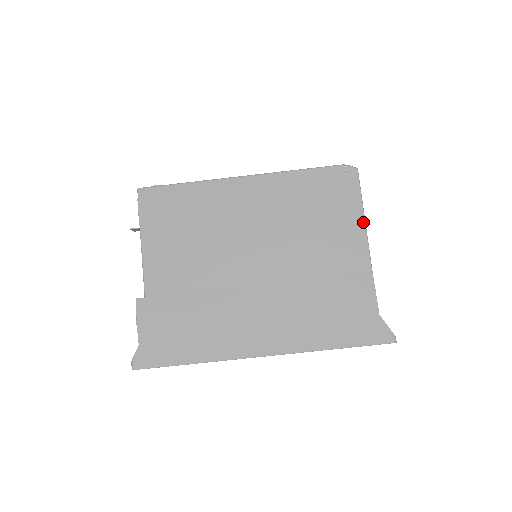
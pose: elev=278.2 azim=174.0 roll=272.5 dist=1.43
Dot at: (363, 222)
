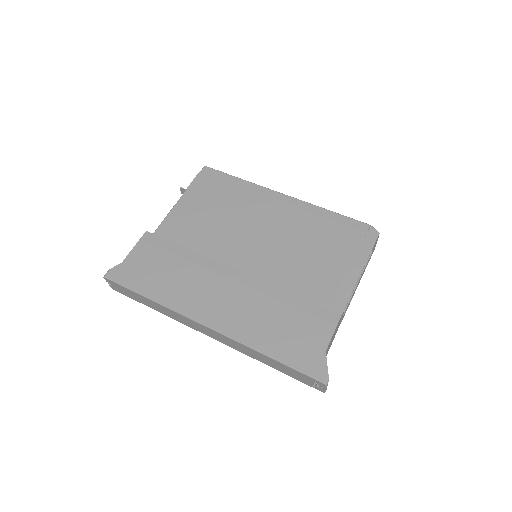
Dot at: (359, 272)
